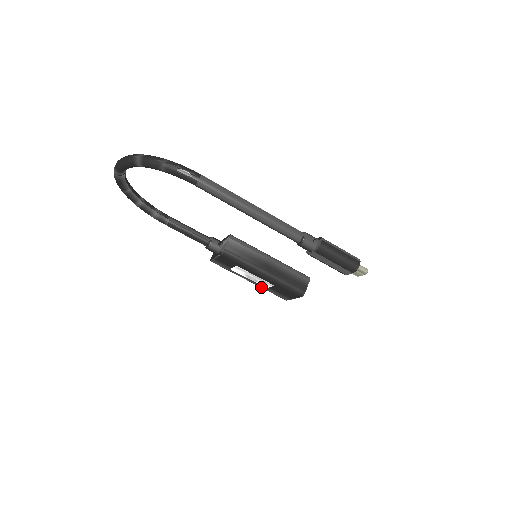
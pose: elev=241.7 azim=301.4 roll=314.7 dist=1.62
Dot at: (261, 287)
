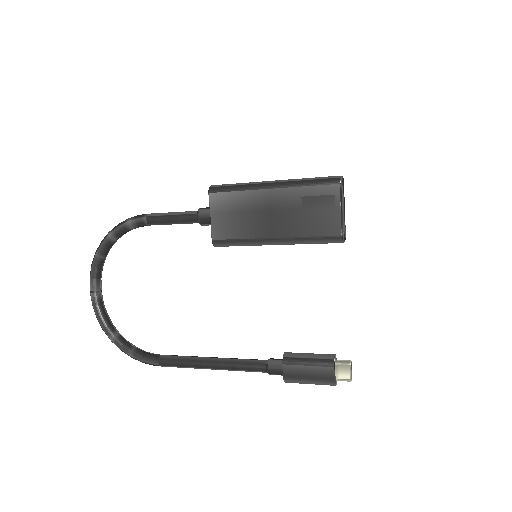
Dot at: occluded
